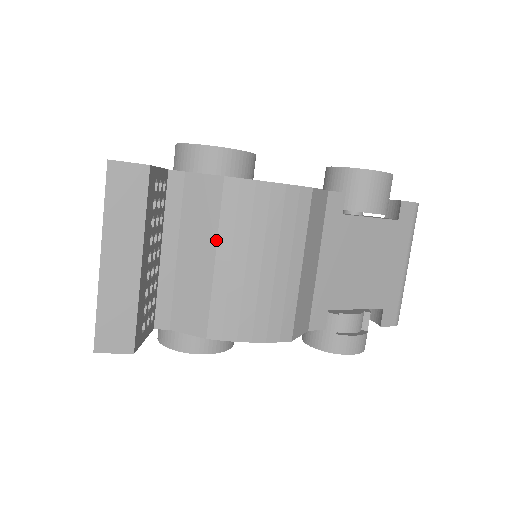
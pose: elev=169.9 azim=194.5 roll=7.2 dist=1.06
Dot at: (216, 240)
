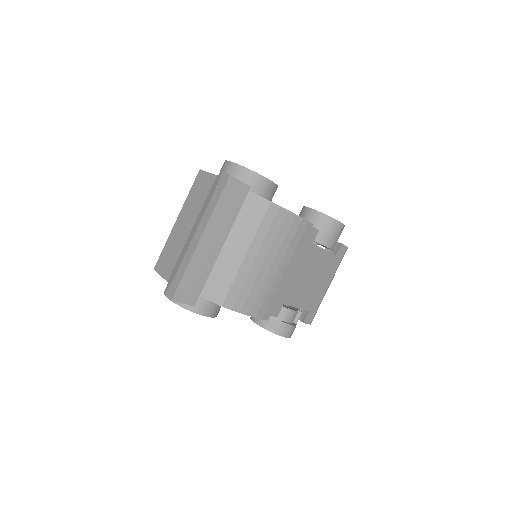
Dot at: (251, 241)
